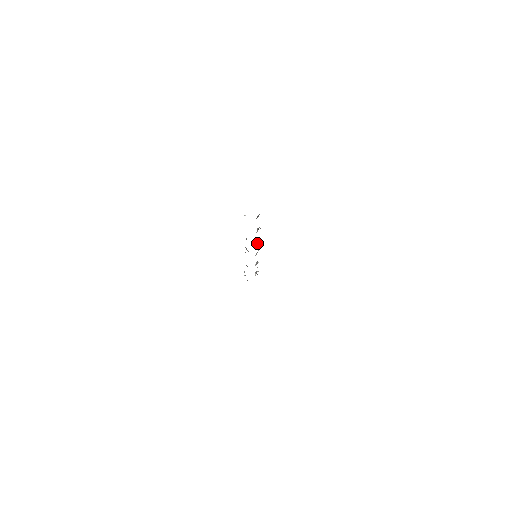
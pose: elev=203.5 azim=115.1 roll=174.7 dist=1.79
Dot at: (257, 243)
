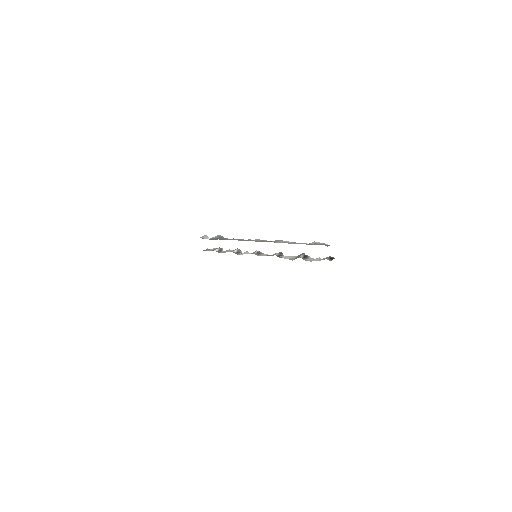
Dot at: (280, 256)
